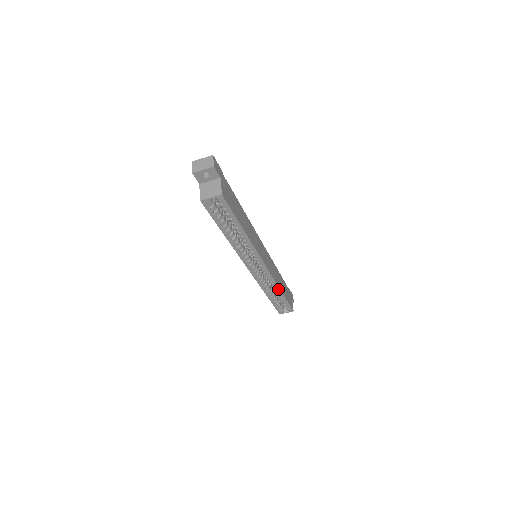
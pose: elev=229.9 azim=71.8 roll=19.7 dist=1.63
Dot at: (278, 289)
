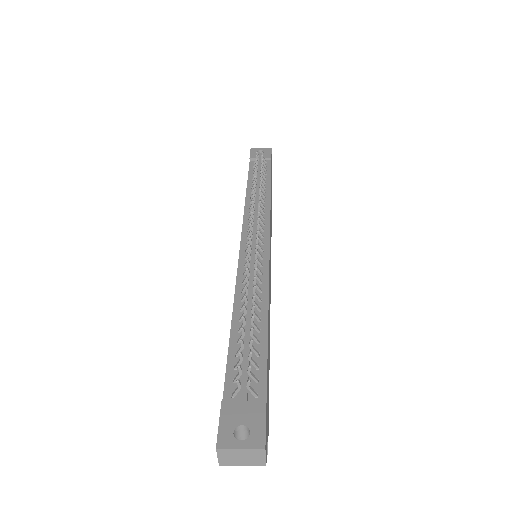
Dot at: occluded
